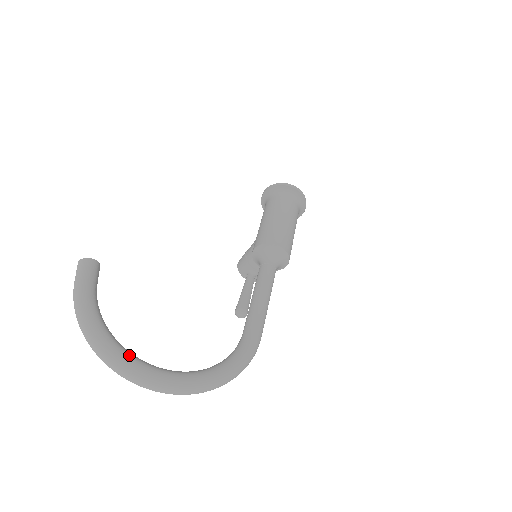
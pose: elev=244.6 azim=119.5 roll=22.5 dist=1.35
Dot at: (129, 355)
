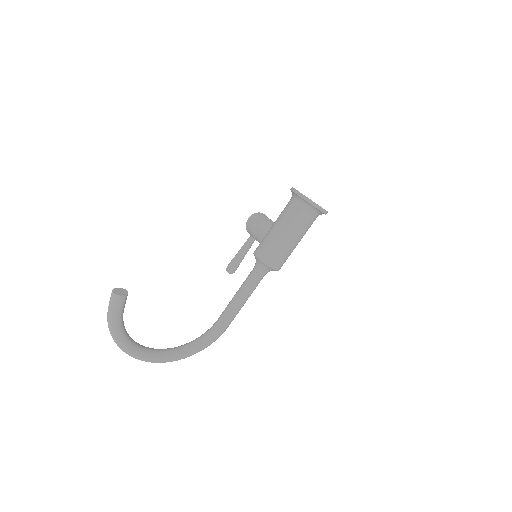
Dot at: (138, 352)
